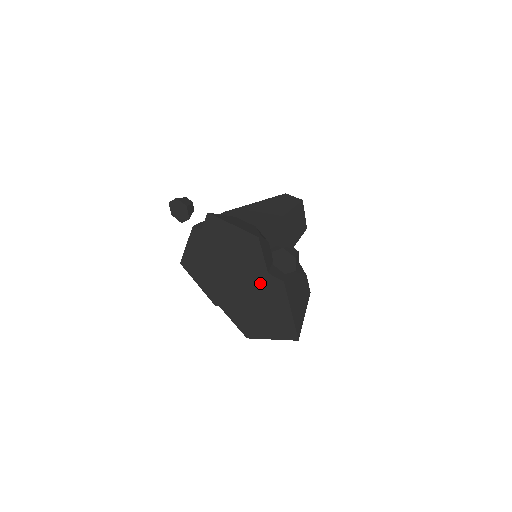
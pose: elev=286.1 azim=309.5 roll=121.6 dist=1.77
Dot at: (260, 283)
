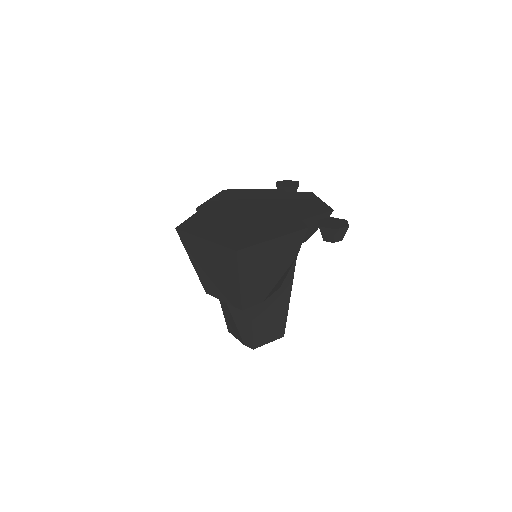
Dot at: (280, 219)
